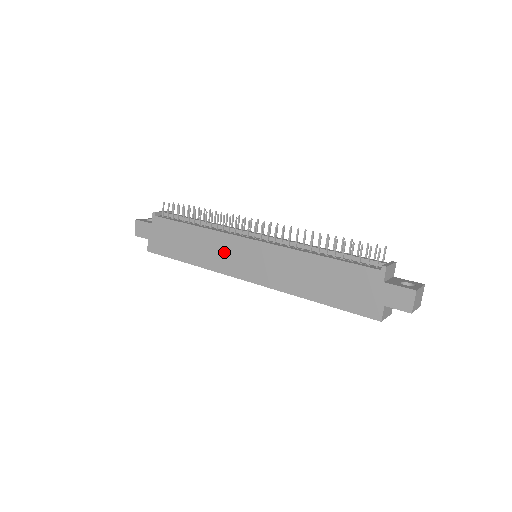
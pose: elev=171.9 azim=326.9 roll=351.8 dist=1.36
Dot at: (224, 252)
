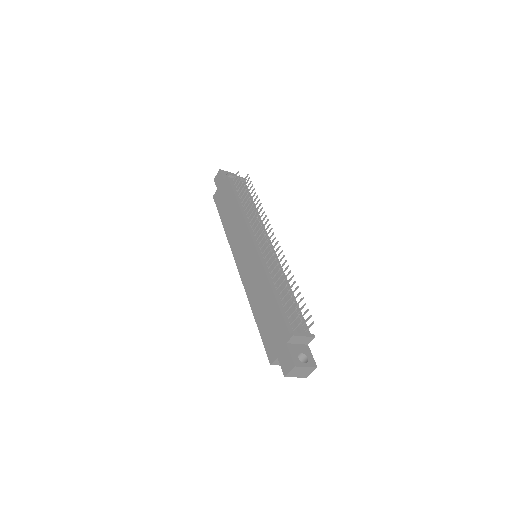
Dot at: (240, 238)
